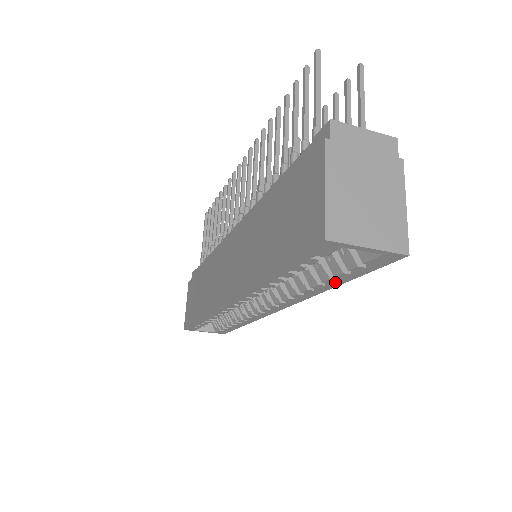
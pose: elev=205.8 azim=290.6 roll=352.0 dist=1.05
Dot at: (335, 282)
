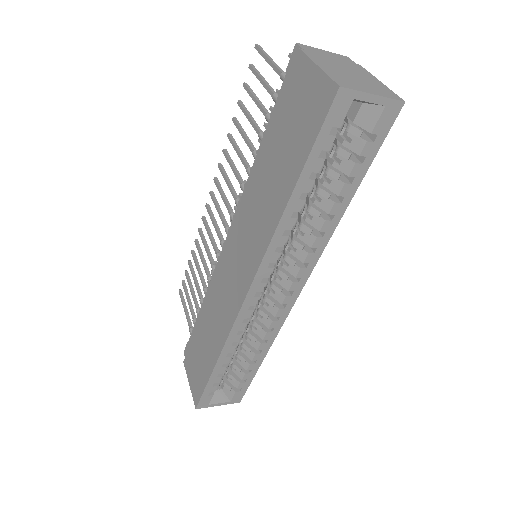
Dot at: (349, 190)
